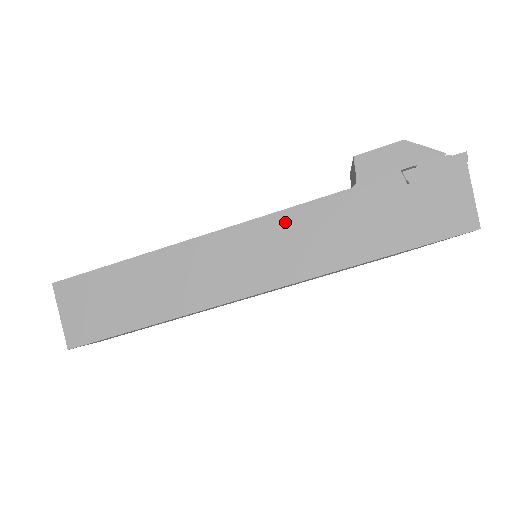
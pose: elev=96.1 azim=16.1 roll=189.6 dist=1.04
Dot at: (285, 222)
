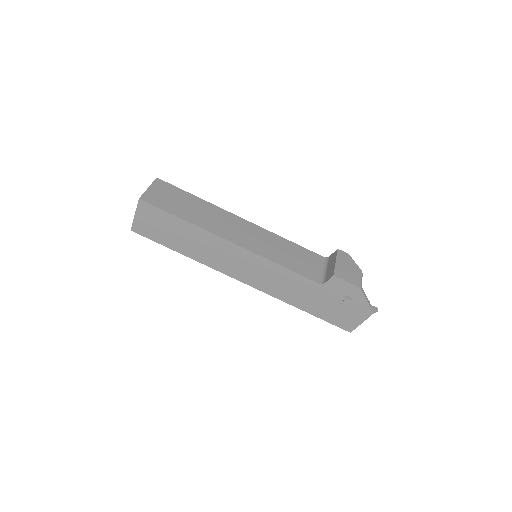
Dot at: (278, 271)
